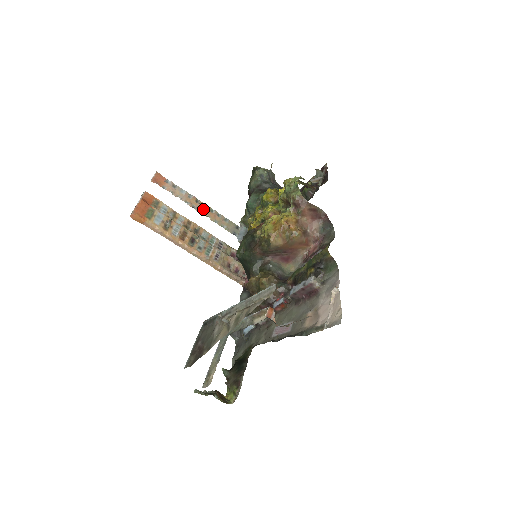
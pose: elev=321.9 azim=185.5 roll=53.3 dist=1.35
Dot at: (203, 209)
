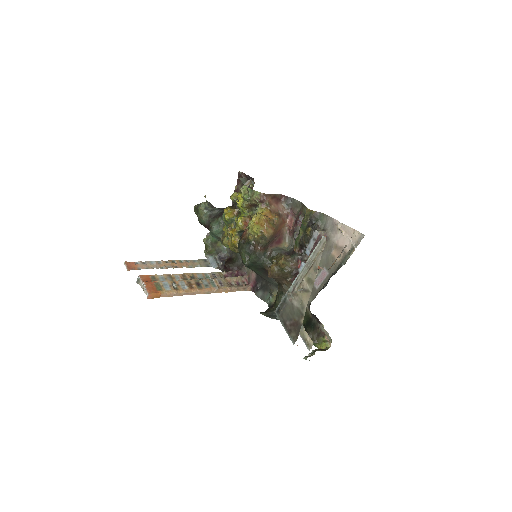
Dot at: (175, 264)
